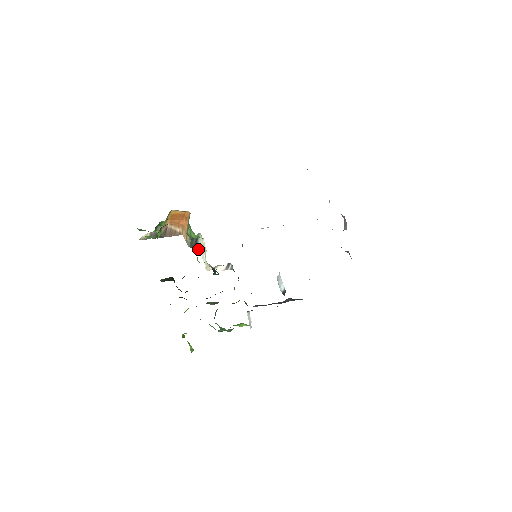
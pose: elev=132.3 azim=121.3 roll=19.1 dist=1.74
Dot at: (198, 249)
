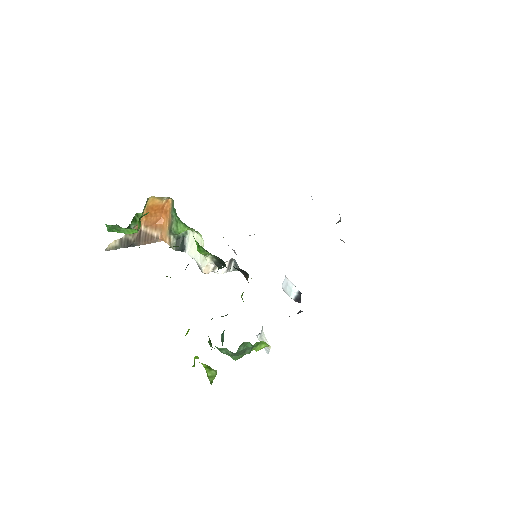
Dot at: (186, 252)
